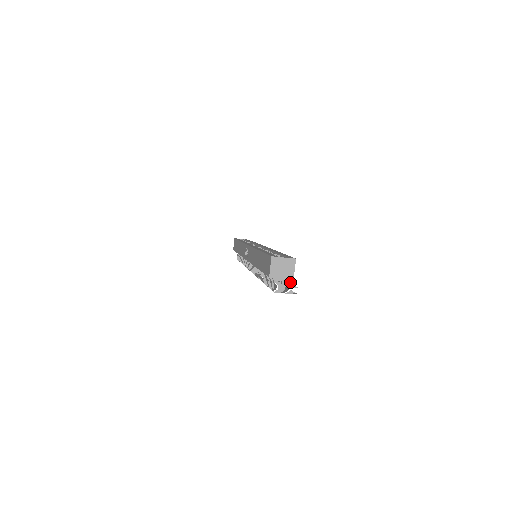
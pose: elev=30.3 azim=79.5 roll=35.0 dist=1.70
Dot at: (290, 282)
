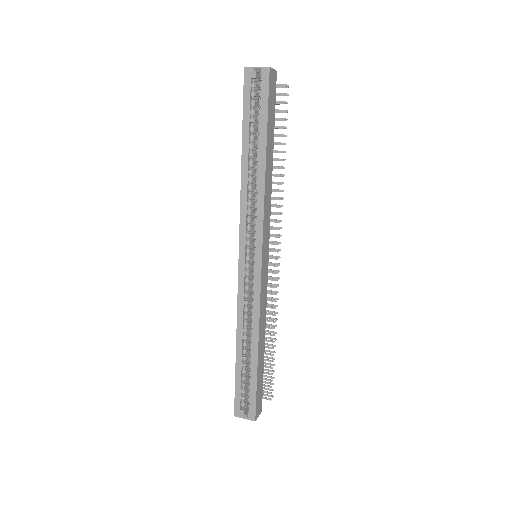
Dot at: occluded
